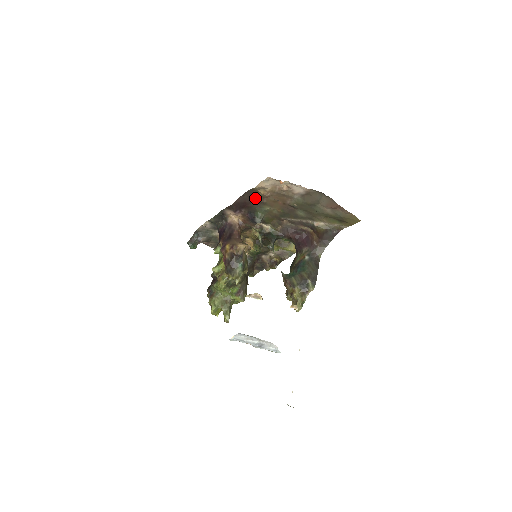
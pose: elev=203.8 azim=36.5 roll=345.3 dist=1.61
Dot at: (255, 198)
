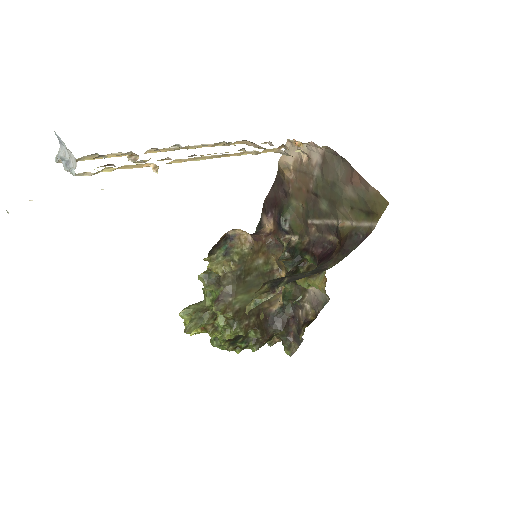
Dot at: (283, 188)
